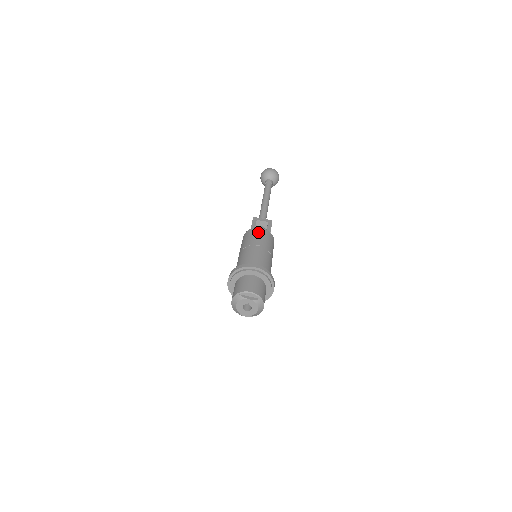
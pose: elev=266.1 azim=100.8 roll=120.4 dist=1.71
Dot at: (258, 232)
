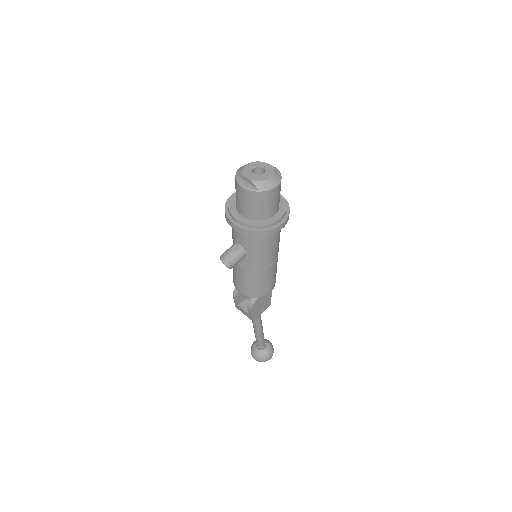
Dot at: occluded
